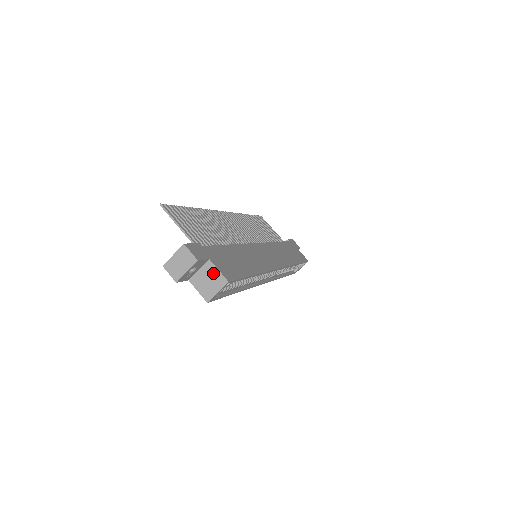
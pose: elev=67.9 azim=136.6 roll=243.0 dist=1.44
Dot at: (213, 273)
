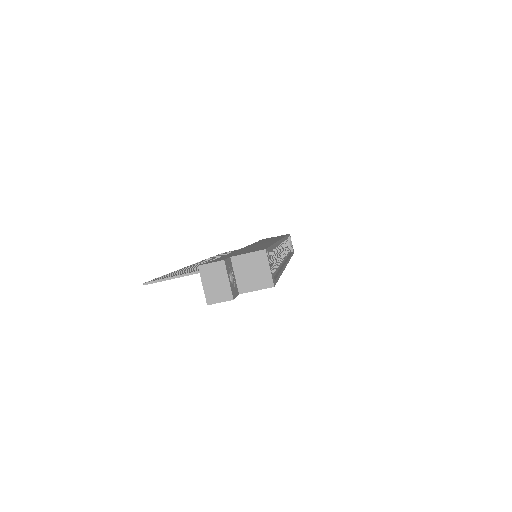
Dot at: (247, 261)
